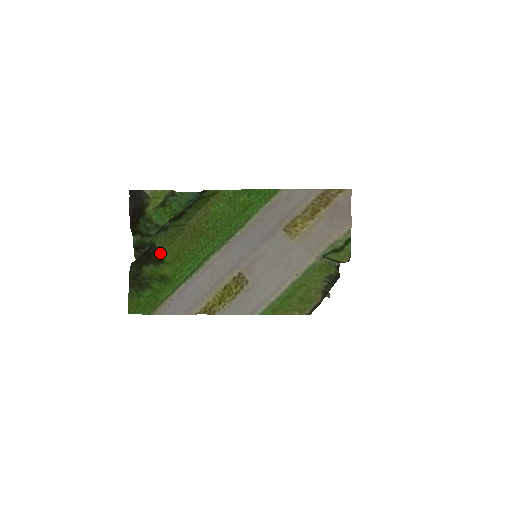
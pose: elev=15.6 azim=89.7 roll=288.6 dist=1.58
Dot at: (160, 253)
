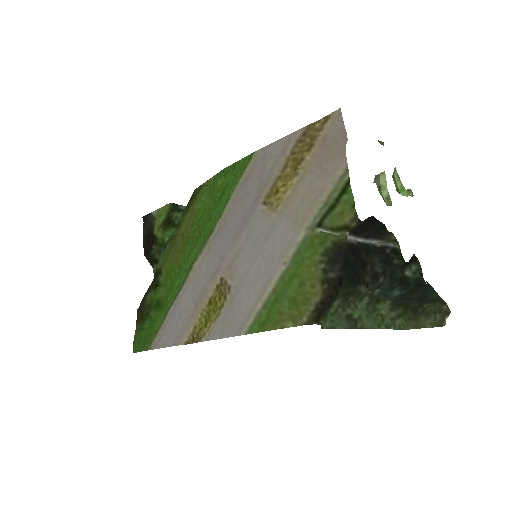
Dot at: (158, 275)
